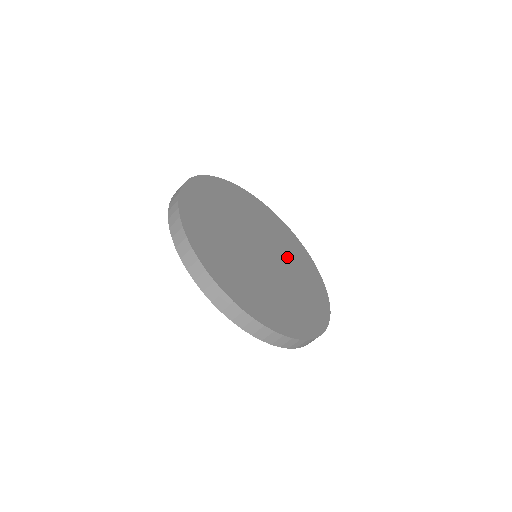
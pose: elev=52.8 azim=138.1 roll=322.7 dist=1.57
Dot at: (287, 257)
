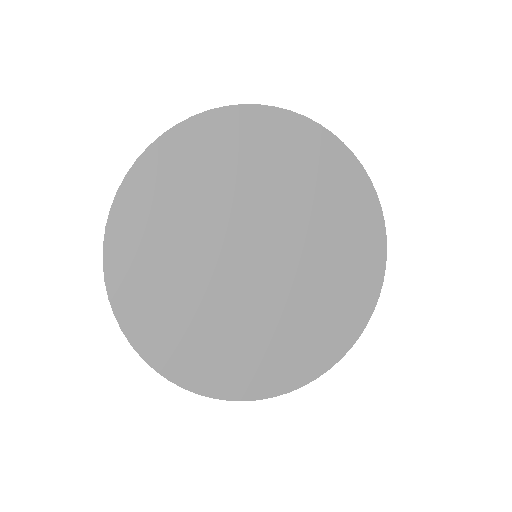
Dot at: (308, 216)
